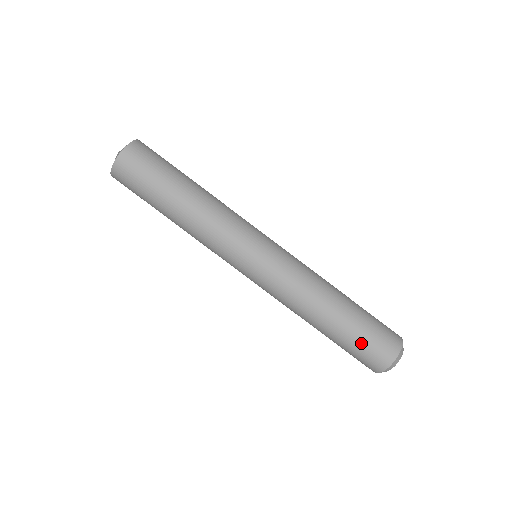
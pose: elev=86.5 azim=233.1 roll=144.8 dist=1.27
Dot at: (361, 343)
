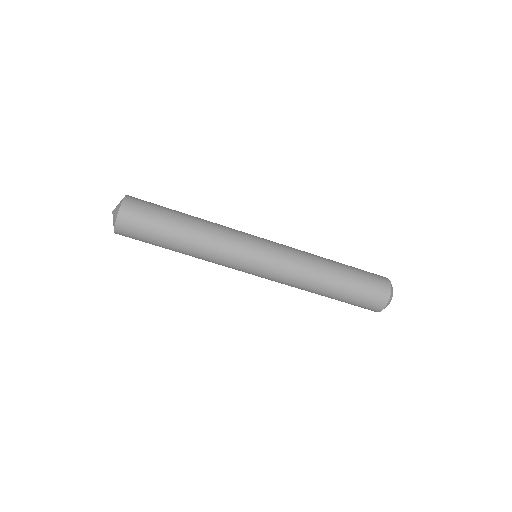
Dot at: (358, 299)
